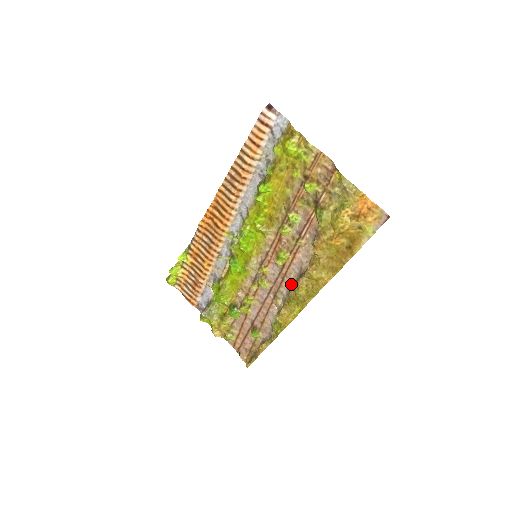
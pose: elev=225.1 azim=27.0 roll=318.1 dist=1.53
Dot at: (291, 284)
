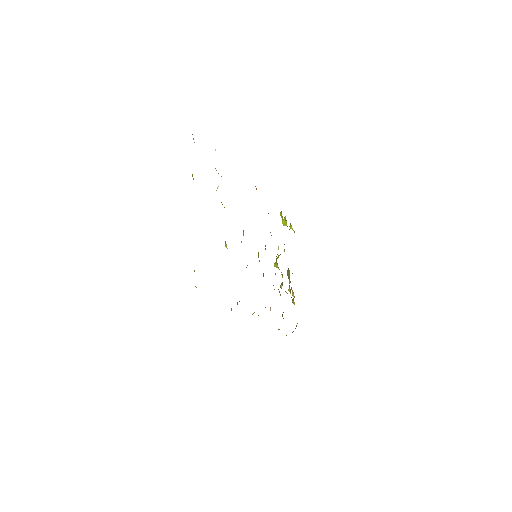
Dot at: occluded
